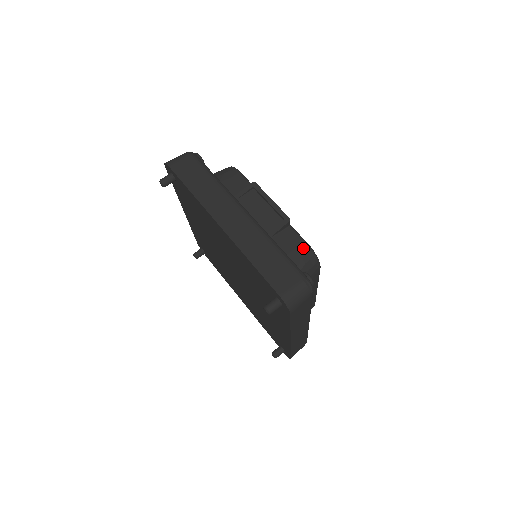
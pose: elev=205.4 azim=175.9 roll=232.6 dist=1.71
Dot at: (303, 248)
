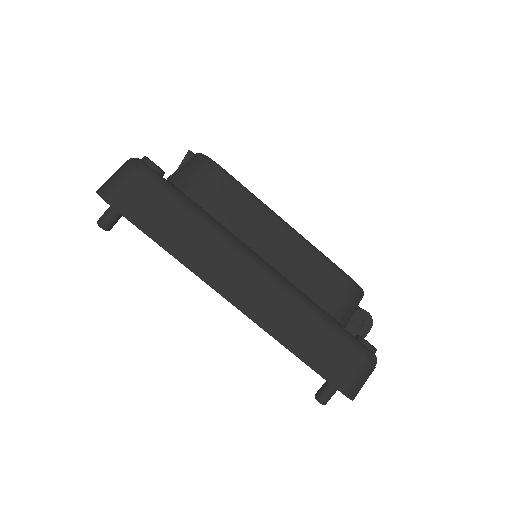
Dot at: occluded
